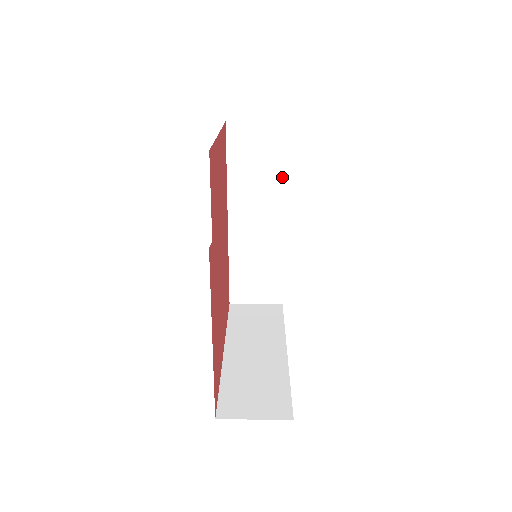
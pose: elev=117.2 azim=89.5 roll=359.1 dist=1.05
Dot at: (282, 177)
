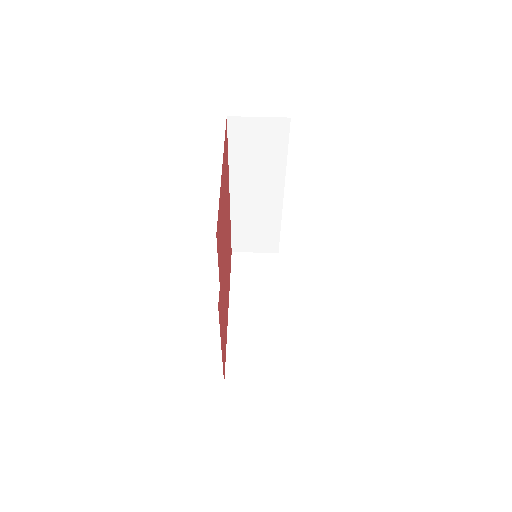
Dot at: (282, 163)
